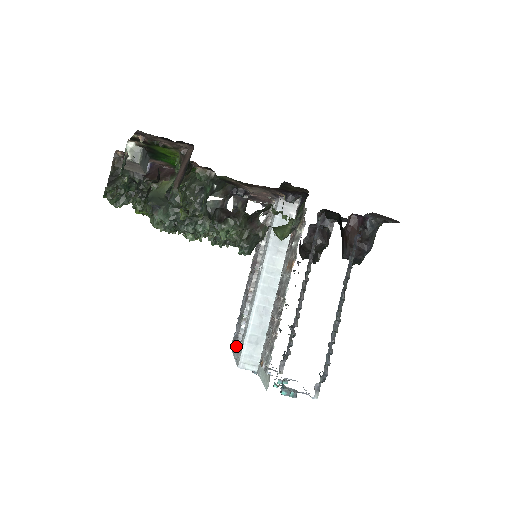
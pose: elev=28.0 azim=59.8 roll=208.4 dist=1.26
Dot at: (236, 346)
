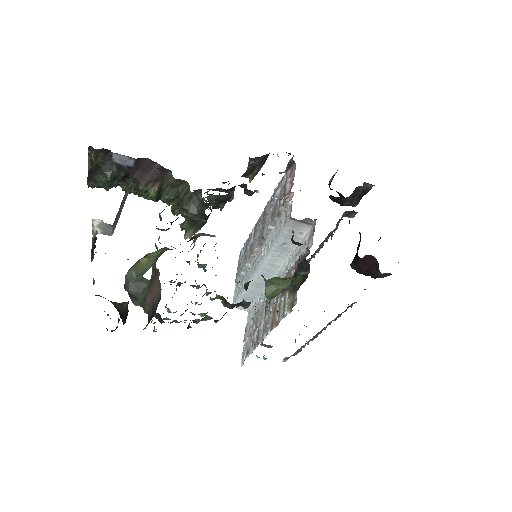
Dot at: (236, 282)
